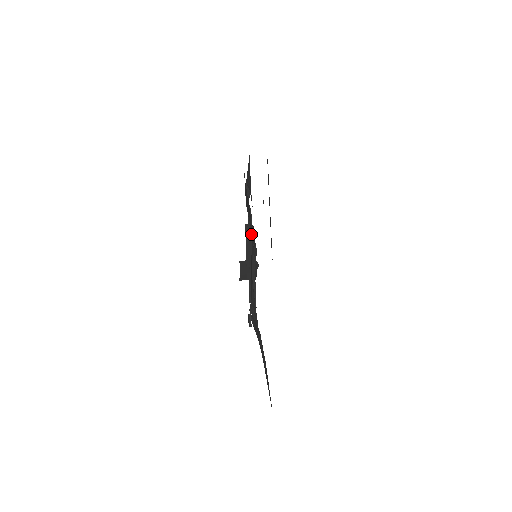
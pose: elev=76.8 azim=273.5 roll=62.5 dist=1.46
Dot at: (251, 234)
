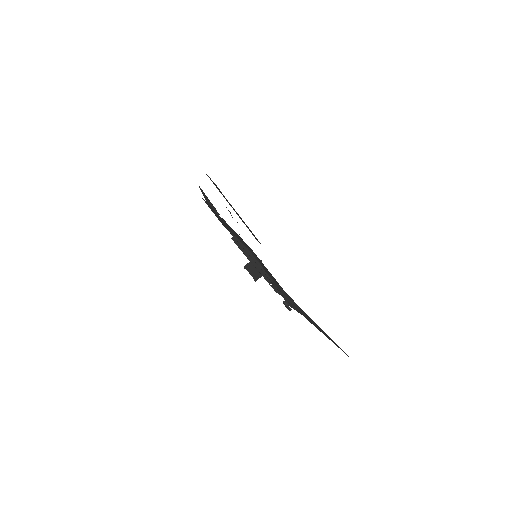
Dot at: (244, 245)
